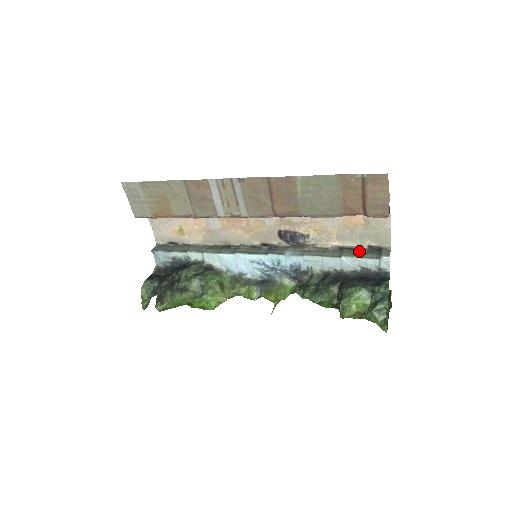
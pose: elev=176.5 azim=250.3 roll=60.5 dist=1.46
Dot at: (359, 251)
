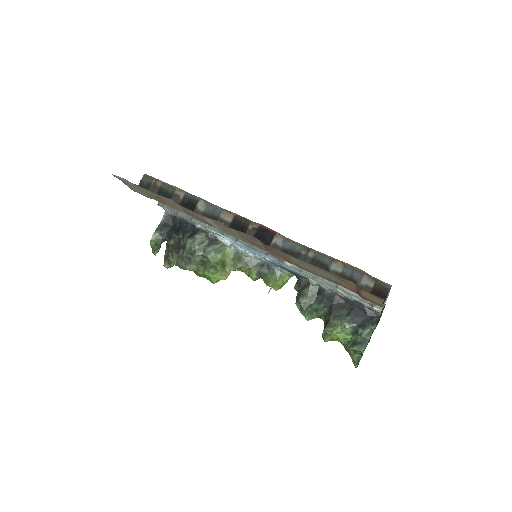
Dot at: occluded
